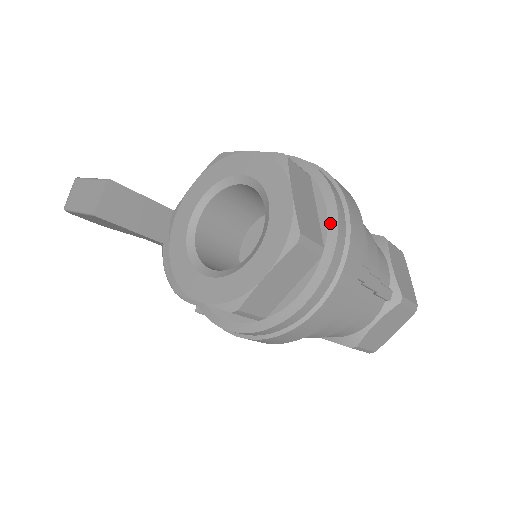
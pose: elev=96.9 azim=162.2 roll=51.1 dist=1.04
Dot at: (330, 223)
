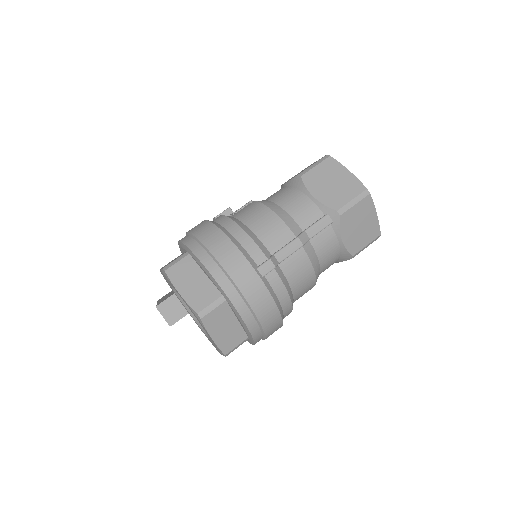
Dot at: (212, 280)
